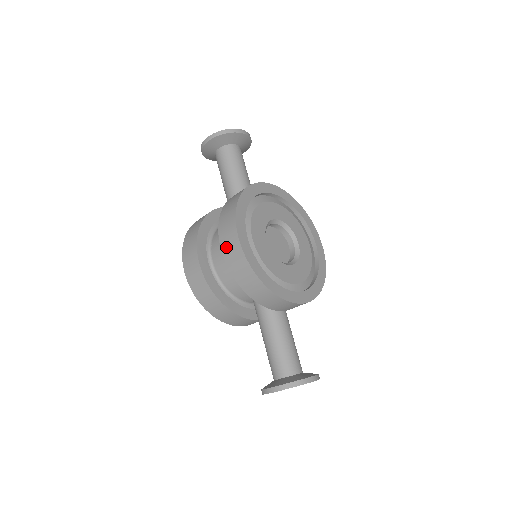
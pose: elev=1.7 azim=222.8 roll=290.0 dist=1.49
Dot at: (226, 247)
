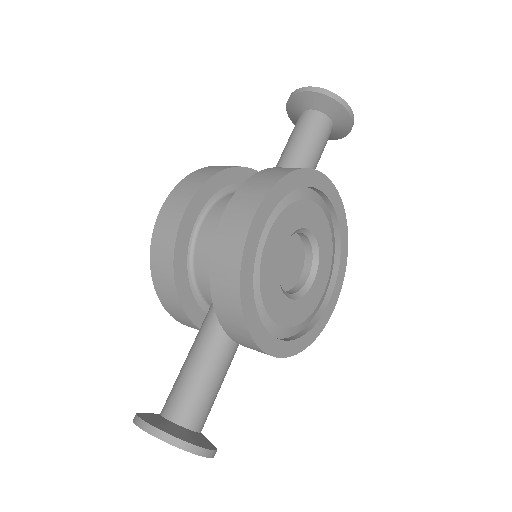
Dot at: (231, 214)
